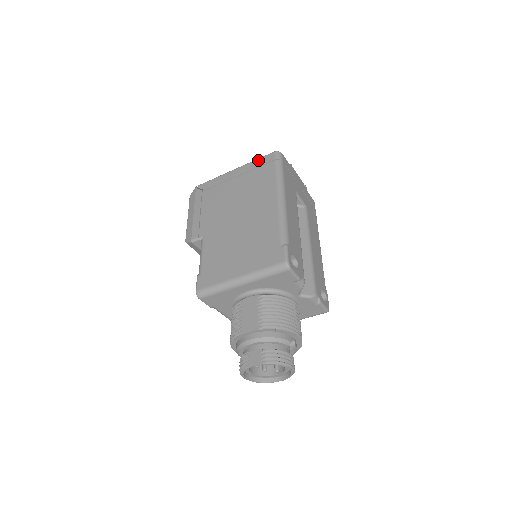
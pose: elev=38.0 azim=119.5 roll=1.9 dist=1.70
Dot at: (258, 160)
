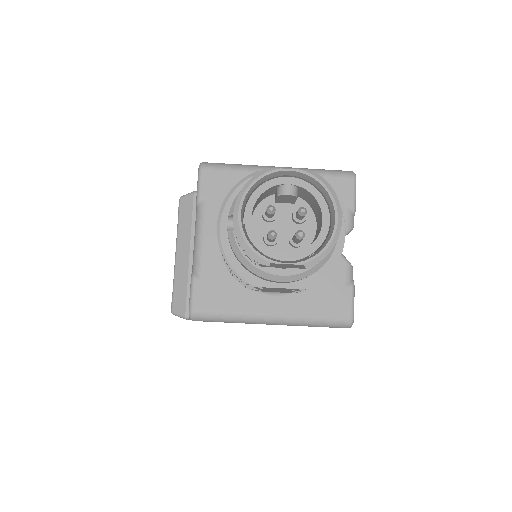
Dot at: occluded
